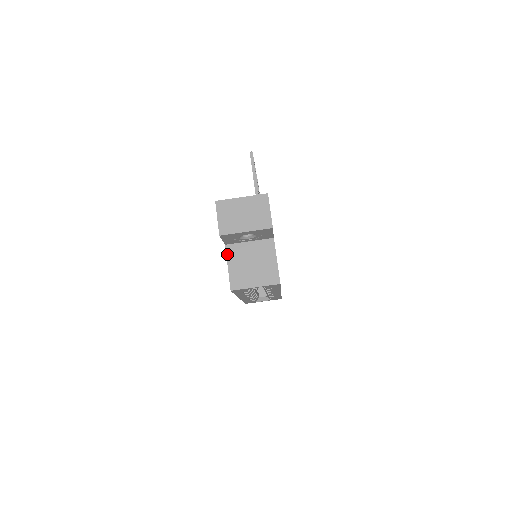
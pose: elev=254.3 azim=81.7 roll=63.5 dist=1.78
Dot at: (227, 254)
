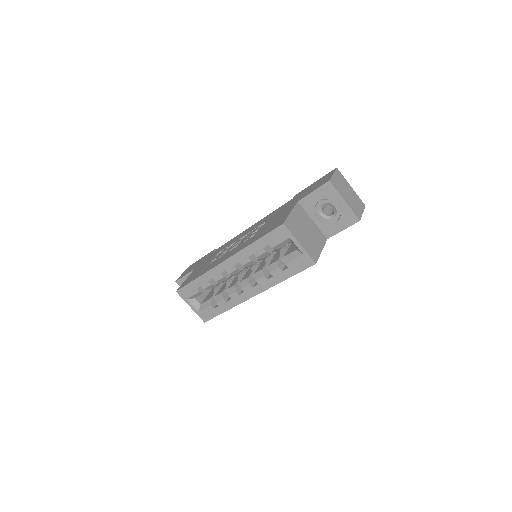
Dot at: (295, 206)
